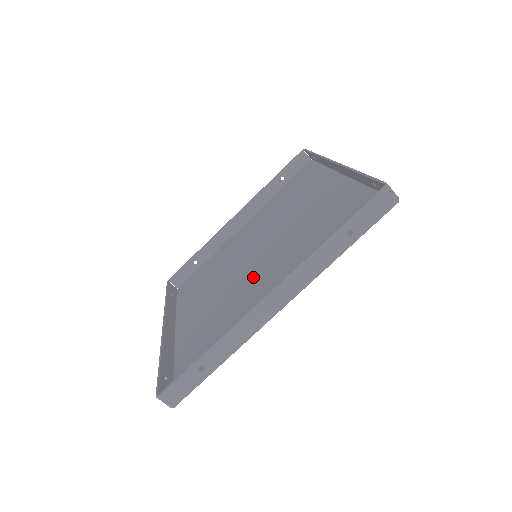
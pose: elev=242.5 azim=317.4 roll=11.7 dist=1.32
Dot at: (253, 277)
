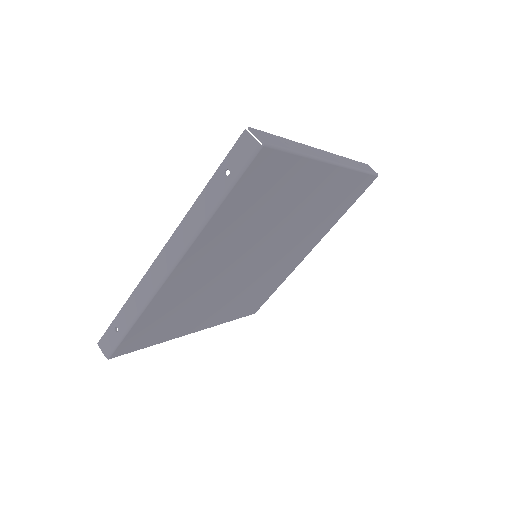
Dot at: (271, 232)
